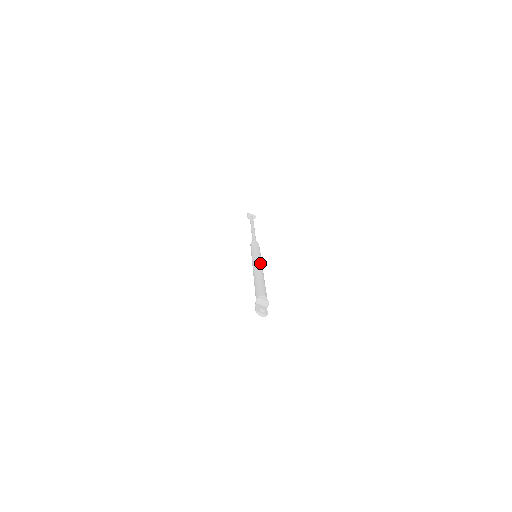
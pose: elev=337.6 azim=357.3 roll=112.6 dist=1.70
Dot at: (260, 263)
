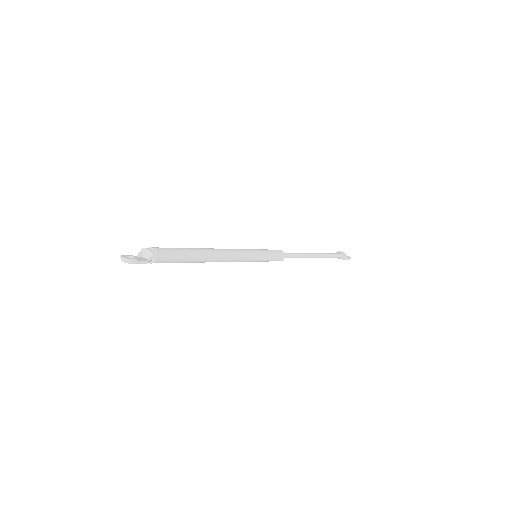
Dot at: (232, 249)
